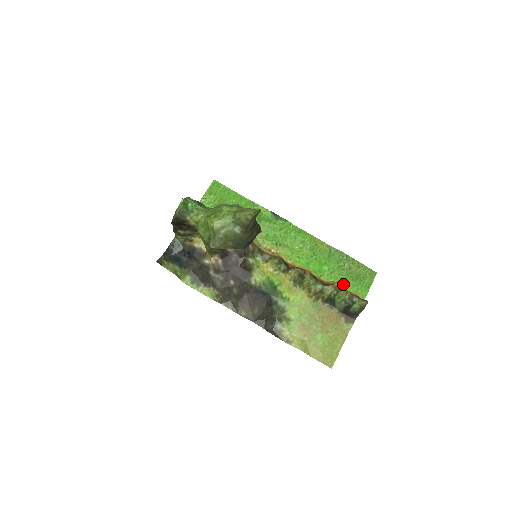
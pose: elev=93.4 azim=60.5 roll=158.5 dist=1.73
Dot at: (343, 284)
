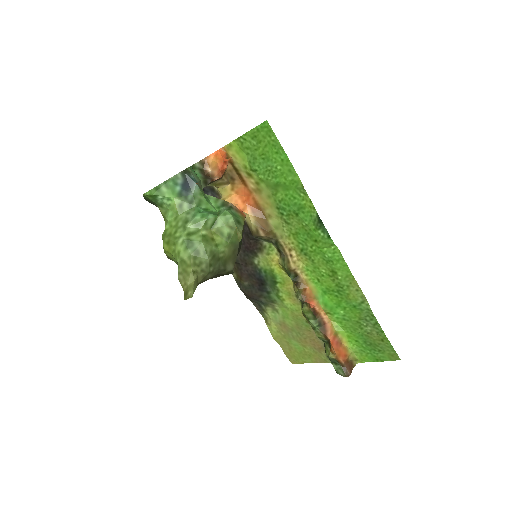
Dot at: (350, 336)
